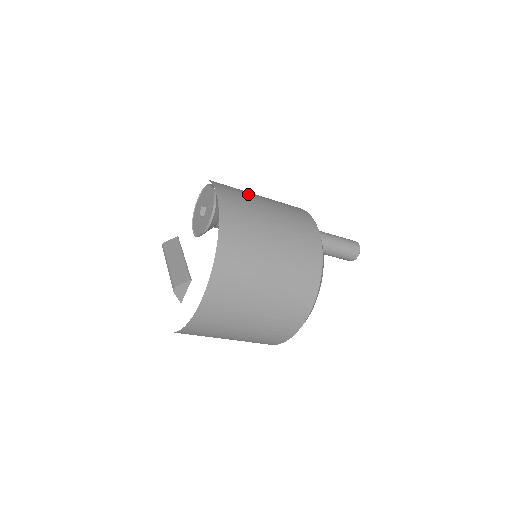
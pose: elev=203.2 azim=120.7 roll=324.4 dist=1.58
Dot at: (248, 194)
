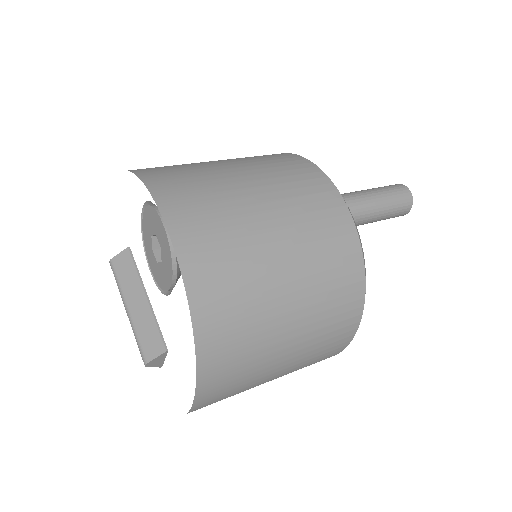
Dot at: (227, 196)
